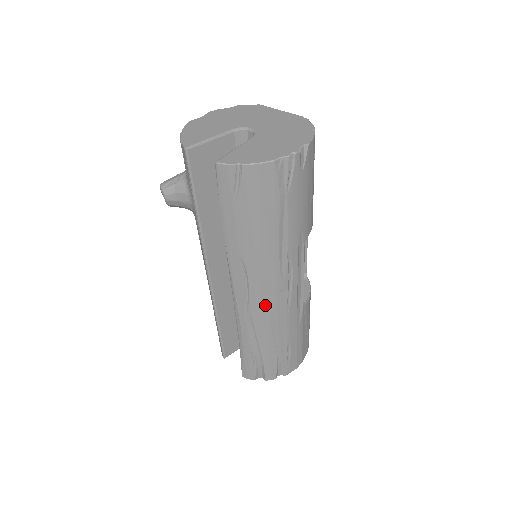
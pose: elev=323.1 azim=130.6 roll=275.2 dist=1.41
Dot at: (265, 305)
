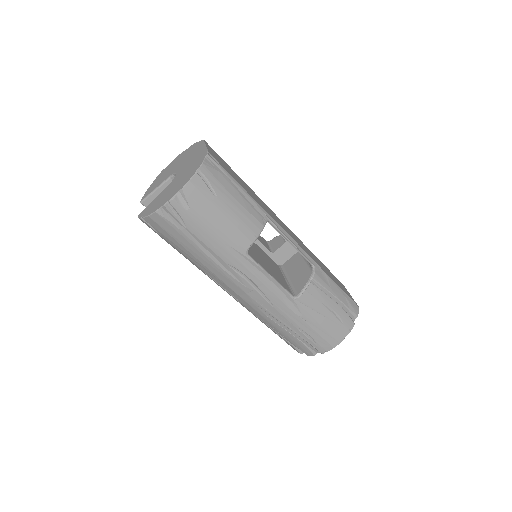
Dot at: (247, 302)
